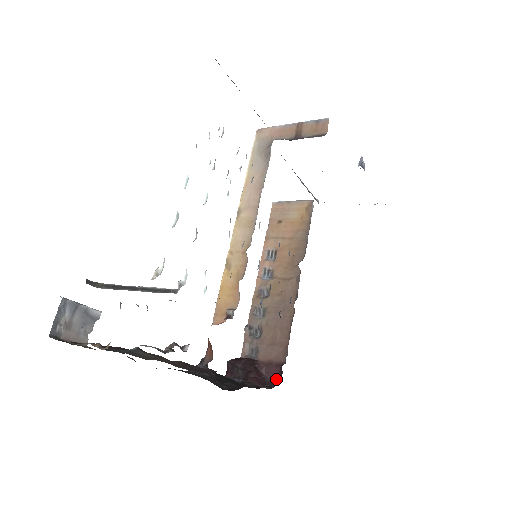
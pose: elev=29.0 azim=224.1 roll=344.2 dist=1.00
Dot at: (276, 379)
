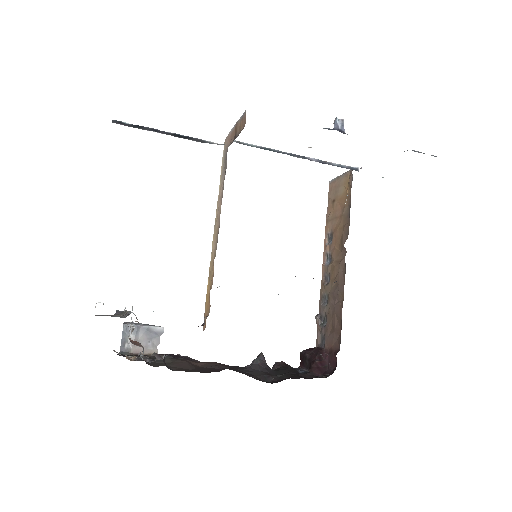
Dot at: (335, 367)
